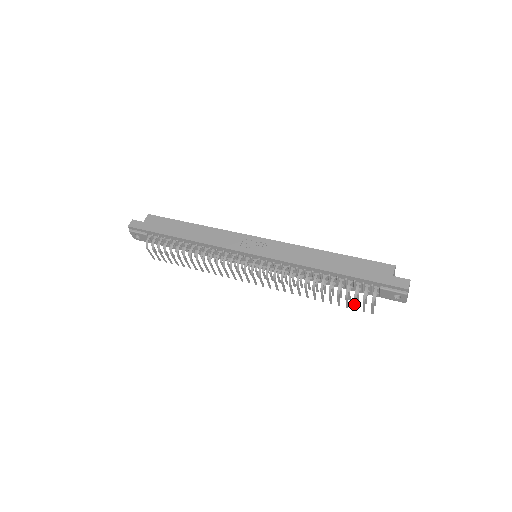
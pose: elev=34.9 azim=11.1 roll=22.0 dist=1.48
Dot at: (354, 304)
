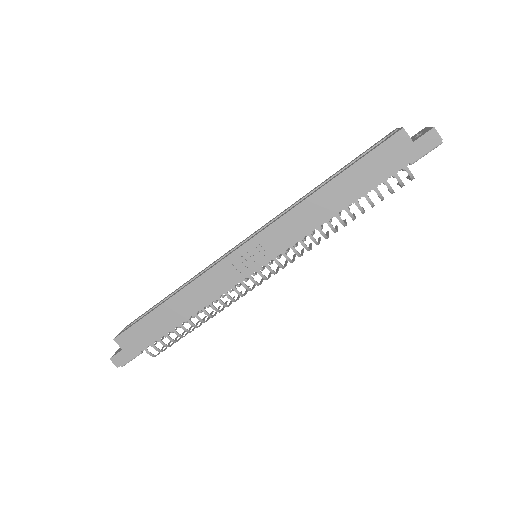
Dot at: occluded
